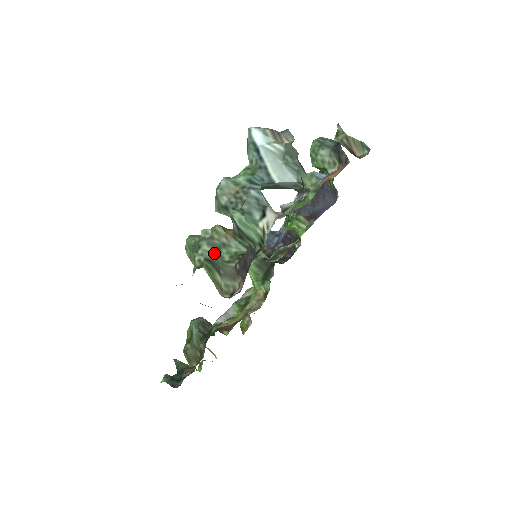
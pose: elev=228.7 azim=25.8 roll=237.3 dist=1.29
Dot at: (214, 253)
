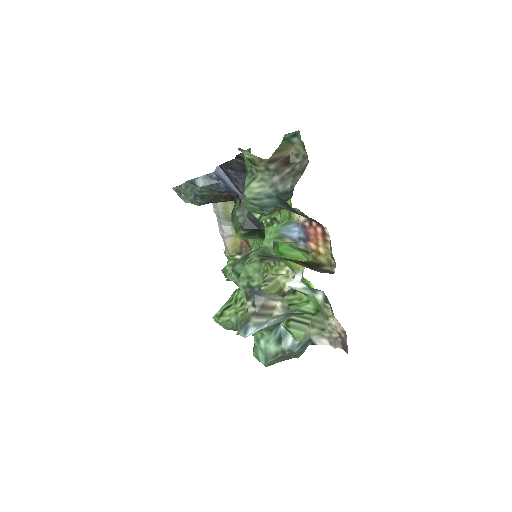
Dot at: occluded
